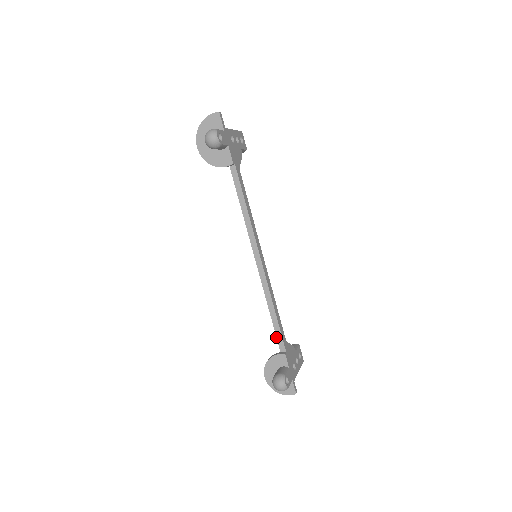
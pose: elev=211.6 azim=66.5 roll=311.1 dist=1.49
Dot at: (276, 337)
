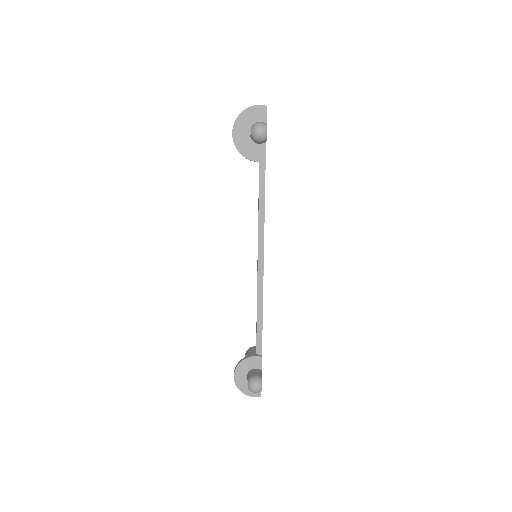
Dot at: (256, 339)
